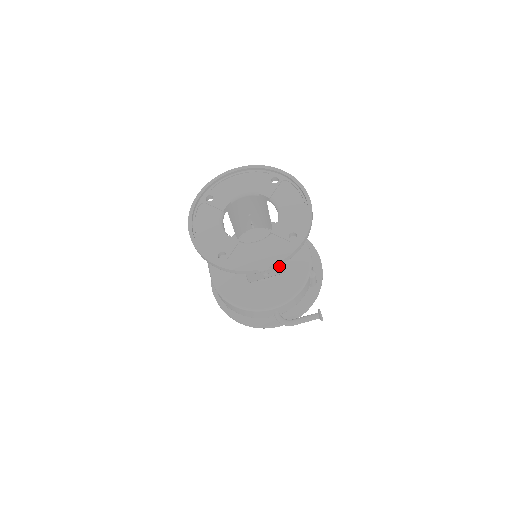
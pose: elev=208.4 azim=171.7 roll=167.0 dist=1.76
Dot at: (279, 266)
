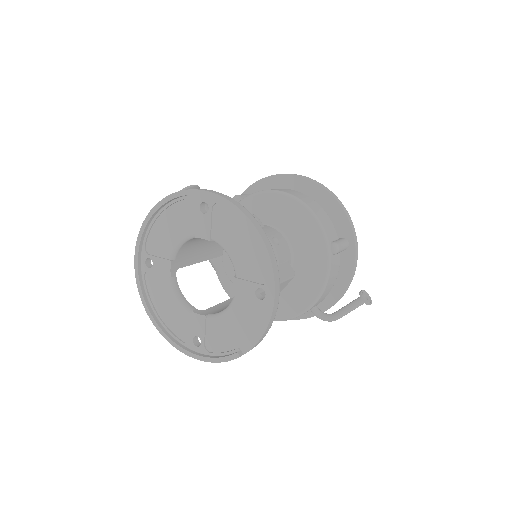
Dot at: occluded
